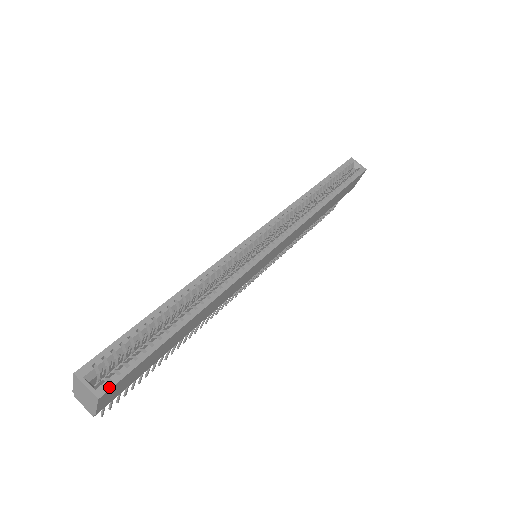
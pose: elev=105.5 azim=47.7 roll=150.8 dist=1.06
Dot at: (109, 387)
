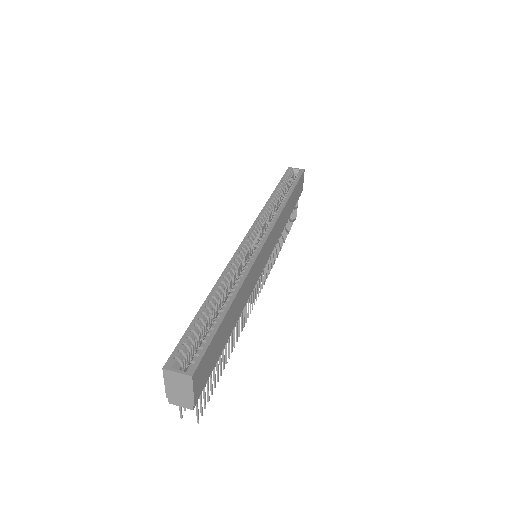
Dot at: (195, 366)
